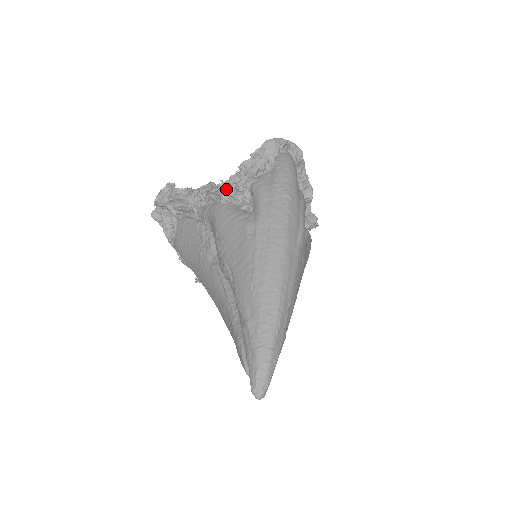
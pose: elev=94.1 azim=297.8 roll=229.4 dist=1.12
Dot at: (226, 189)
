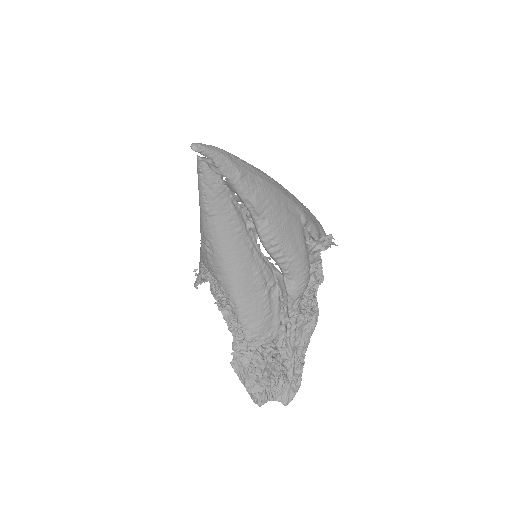
Dot at: occluded
